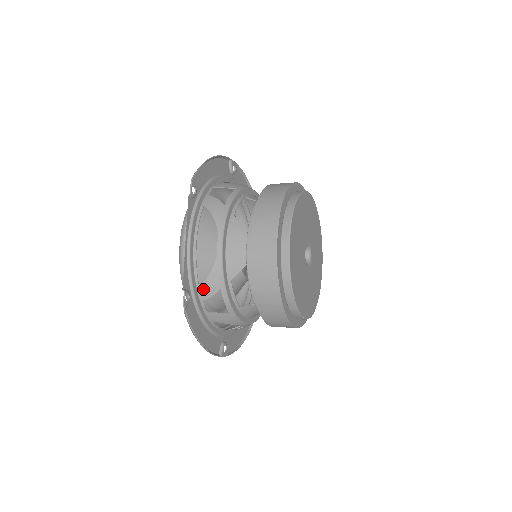
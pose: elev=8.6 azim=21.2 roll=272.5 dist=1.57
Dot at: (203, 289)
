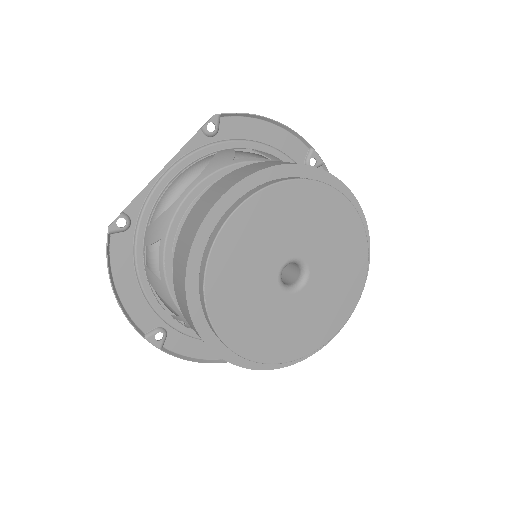
Dot at: (149, 231)
